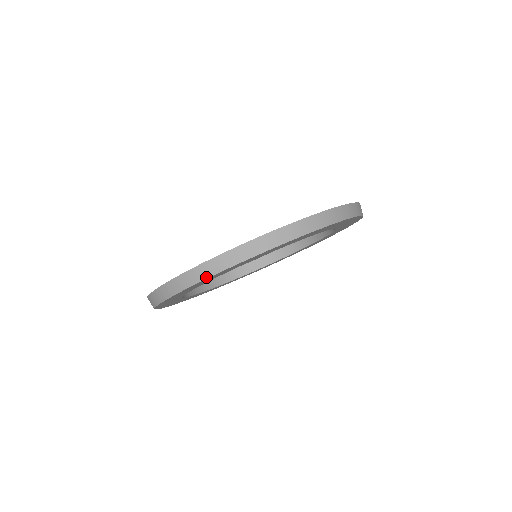
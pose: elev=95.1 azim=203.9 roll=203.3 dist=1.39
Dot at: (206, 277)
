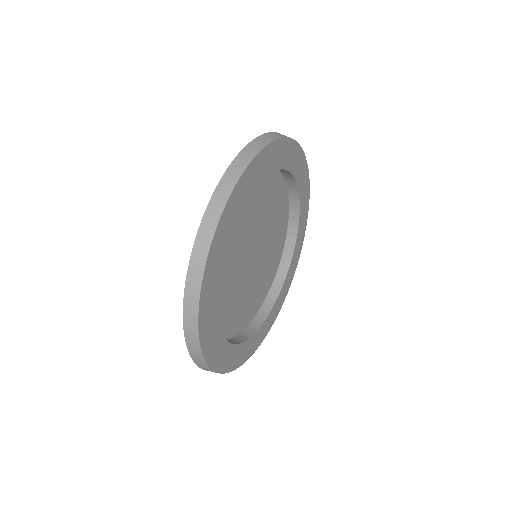
Dot at: (214, 229)
